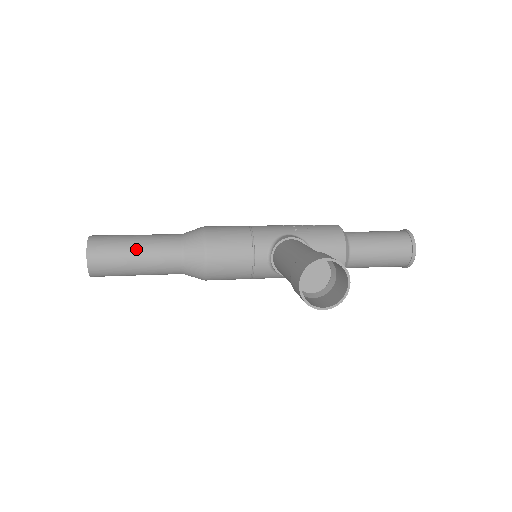
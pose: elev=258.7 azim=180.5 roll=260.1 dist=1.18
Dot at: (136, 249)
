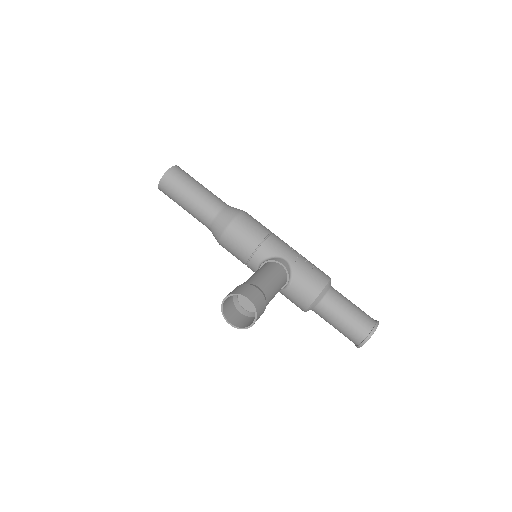
Dot at: (190, 195)
